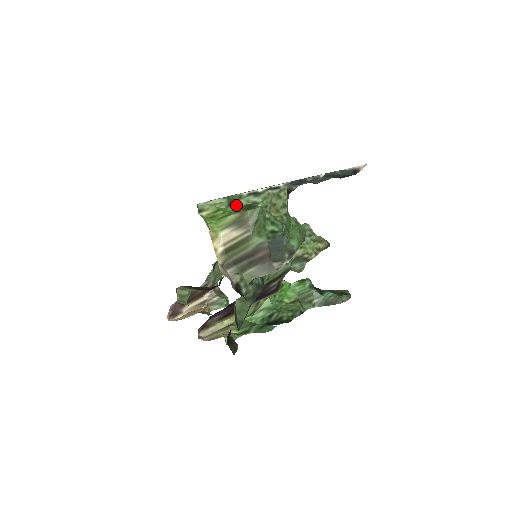
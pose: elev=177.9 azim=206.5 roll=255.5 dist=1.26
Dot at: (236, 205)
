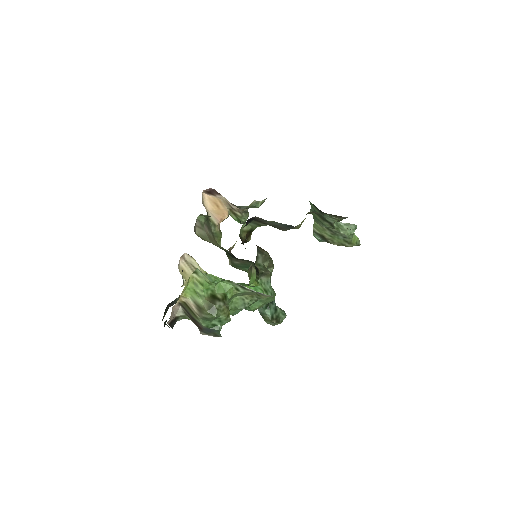
Dot at: (224, 282)
